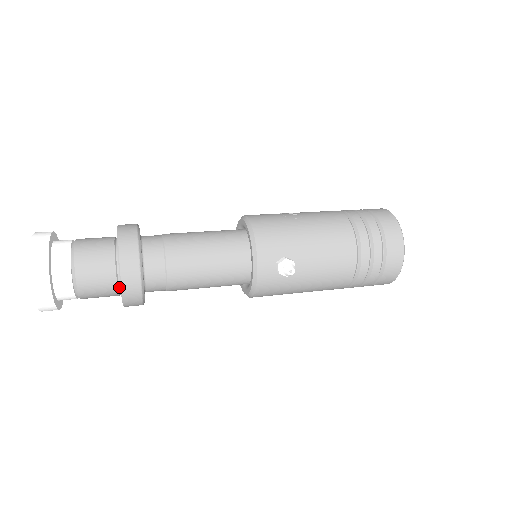
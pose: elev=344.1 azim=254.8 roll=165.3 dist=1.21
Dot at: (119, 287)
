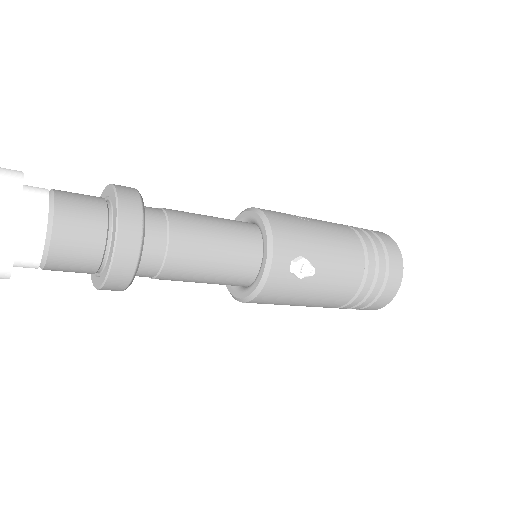
Dot at: (103, 259)
